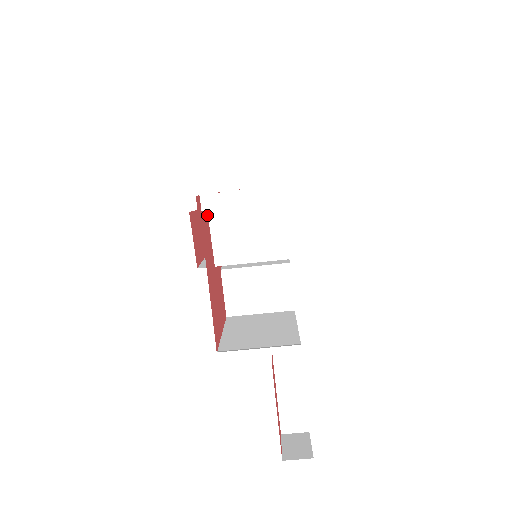
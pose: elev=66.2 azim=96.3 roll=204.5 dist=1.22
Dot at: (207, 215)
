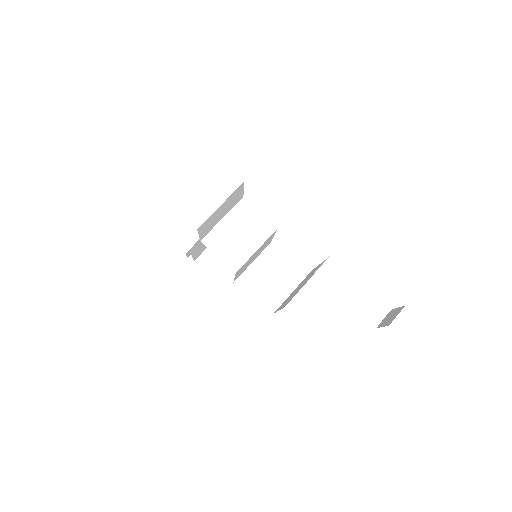
Dot at: (203, 243)
